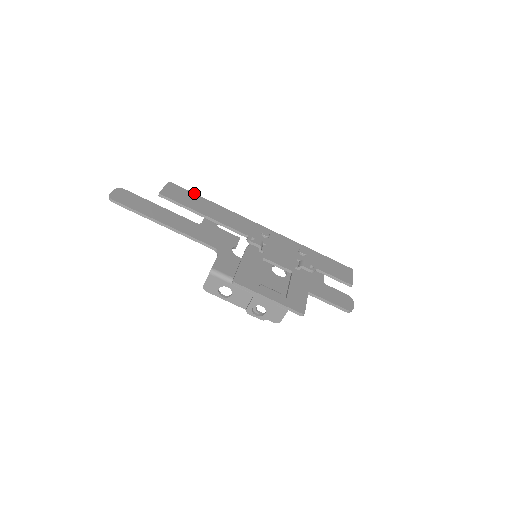
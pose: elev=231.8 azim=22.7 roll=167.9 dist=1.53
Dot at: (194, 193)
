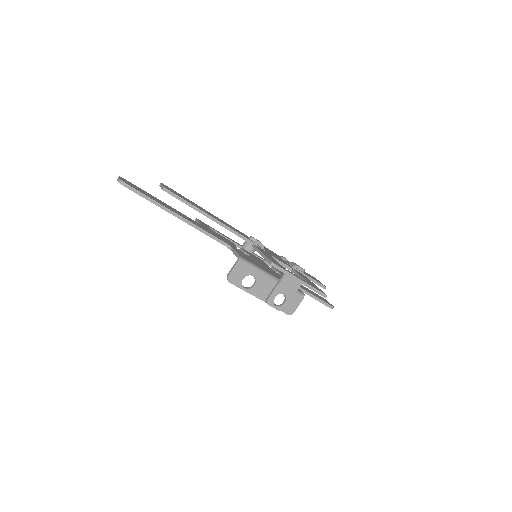
Dot at: occluded
